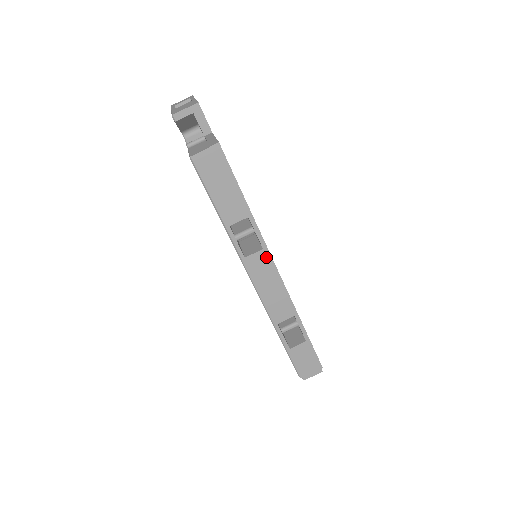
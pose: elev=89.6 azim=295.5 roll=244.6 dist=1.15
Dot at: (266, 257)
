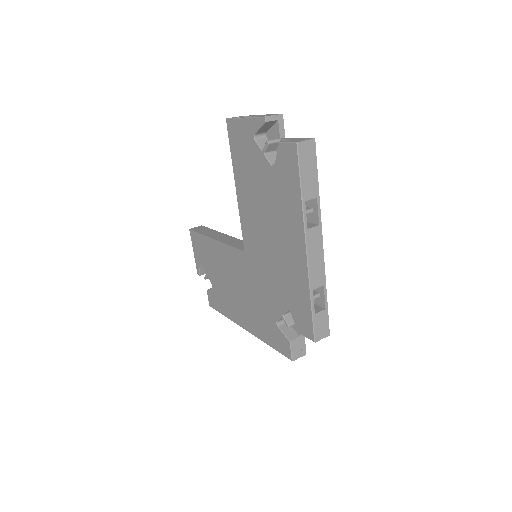
Dot at: (319, 232)
